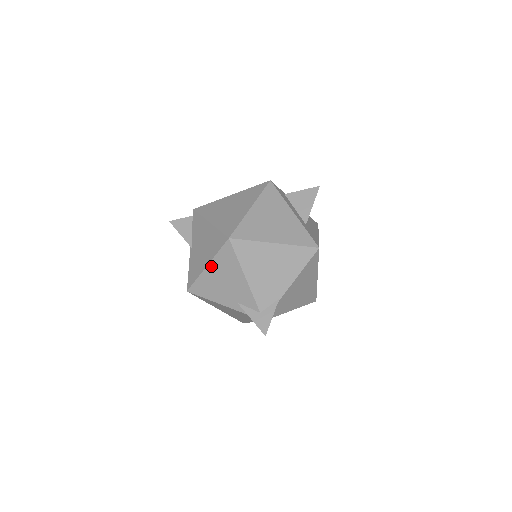
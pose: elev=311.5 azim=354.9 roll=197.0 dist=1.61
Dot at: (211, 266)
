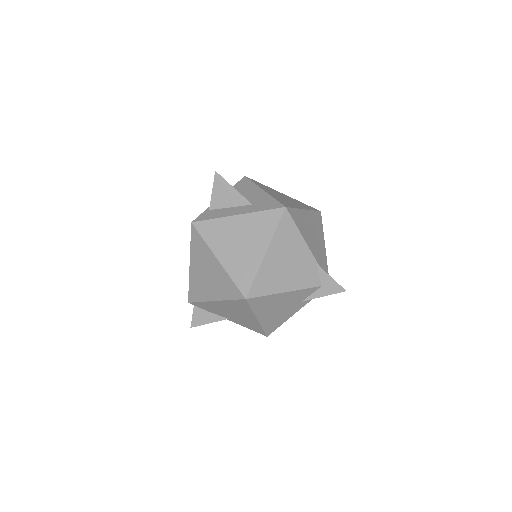
Dot at: (259, 316)
